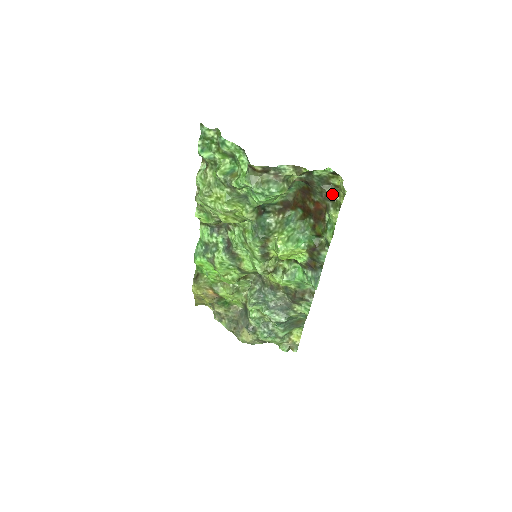
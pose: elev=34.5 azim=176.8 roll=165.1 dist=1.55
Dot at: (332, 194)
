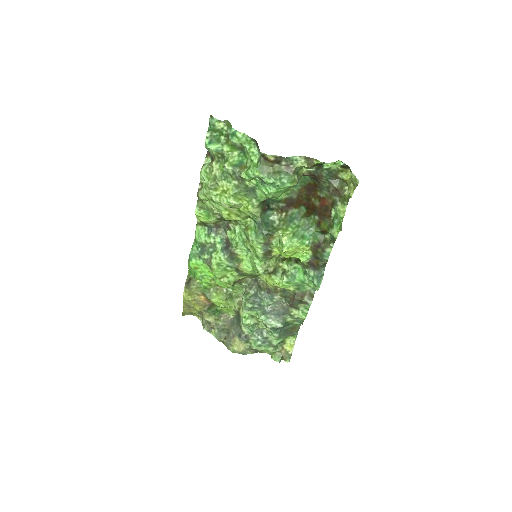
Dot at: (340, 189)
